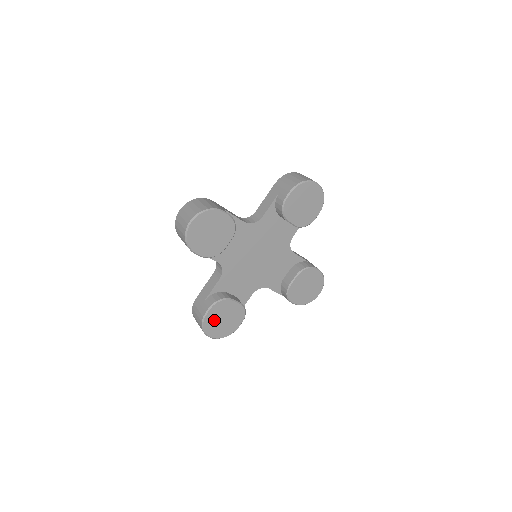
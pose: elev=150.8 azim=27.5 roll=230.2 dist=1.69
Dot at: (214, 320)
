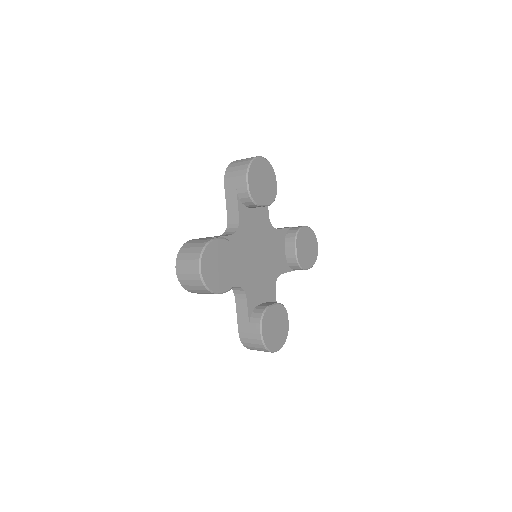
Dot at: (215, 254)
